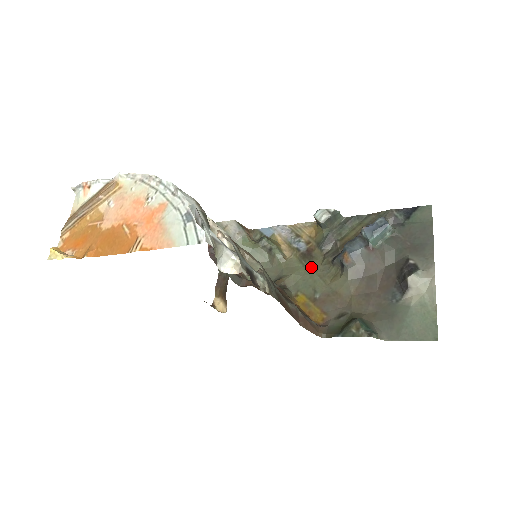
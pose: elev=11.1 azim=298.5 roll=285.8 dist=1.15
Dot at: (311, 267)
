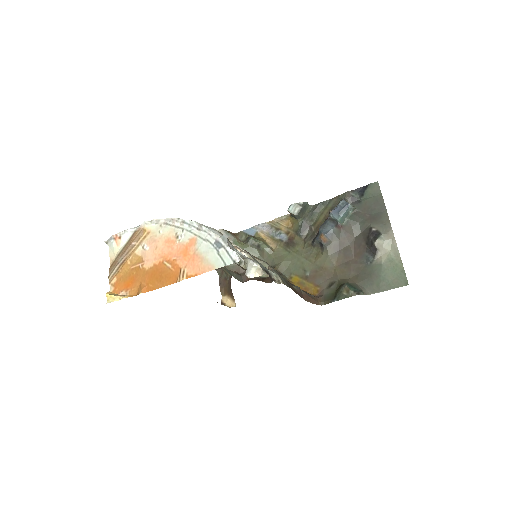
Dot at: (296, 252)
